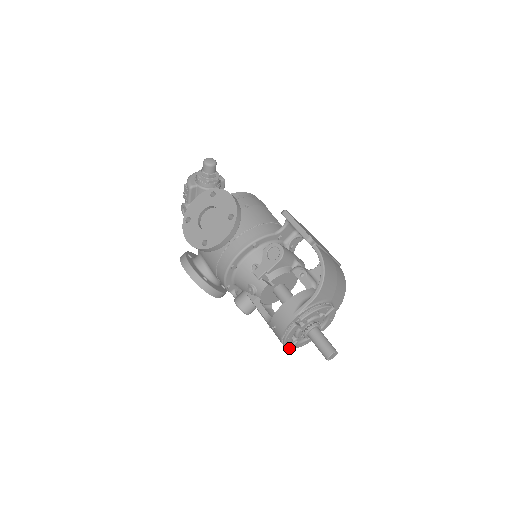
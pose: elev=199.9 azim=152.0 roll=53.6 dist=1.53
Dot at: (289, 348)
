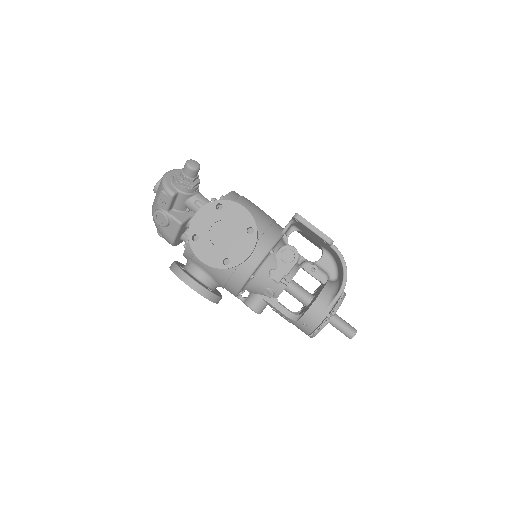
Dot at: occluded
